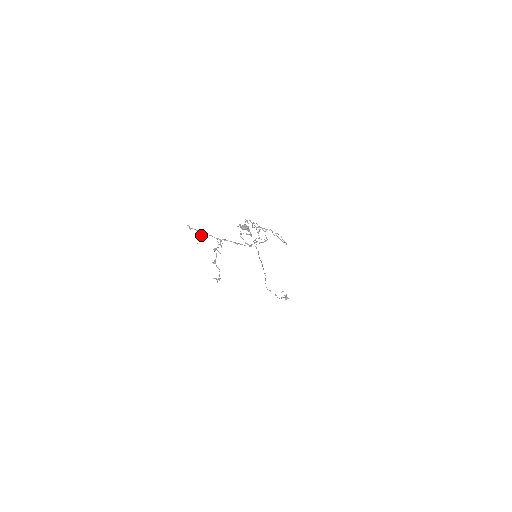
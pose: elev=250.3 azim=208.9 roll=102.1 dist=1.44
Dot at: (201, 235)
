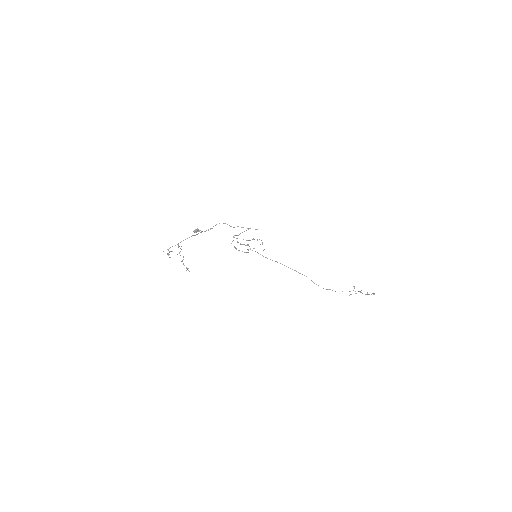
Dot at: (169, 251)
